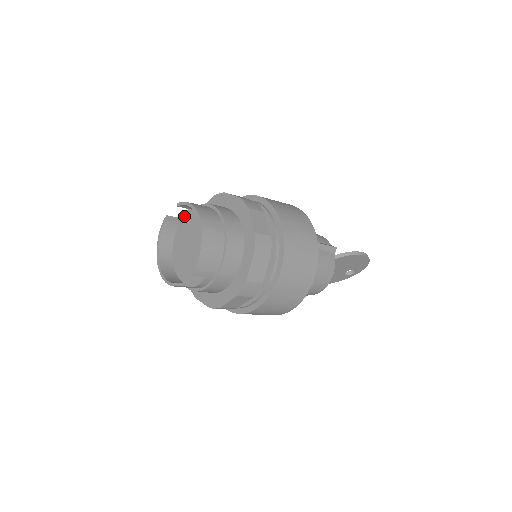
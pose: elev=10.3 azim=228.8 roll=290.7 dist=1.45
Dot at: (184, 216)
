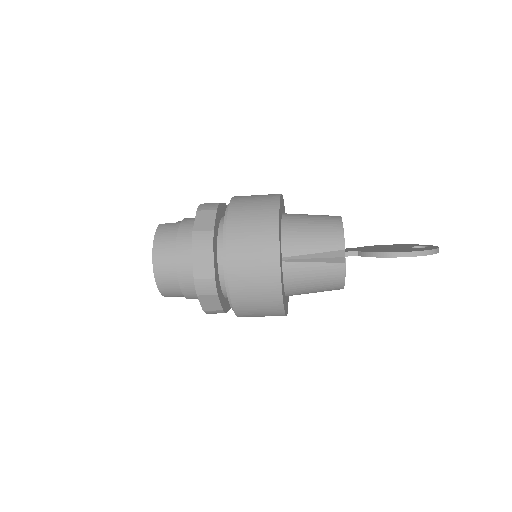
Dot at: occluded
